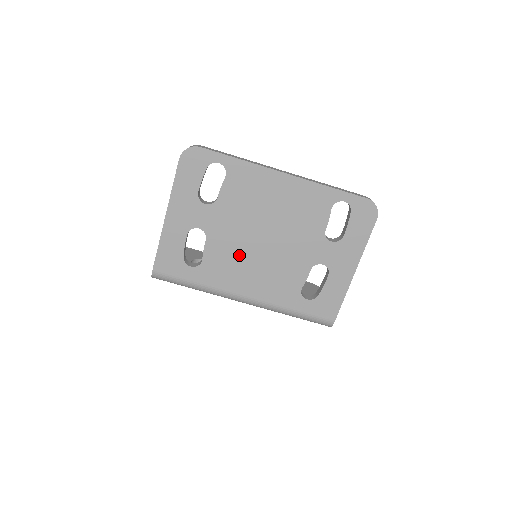
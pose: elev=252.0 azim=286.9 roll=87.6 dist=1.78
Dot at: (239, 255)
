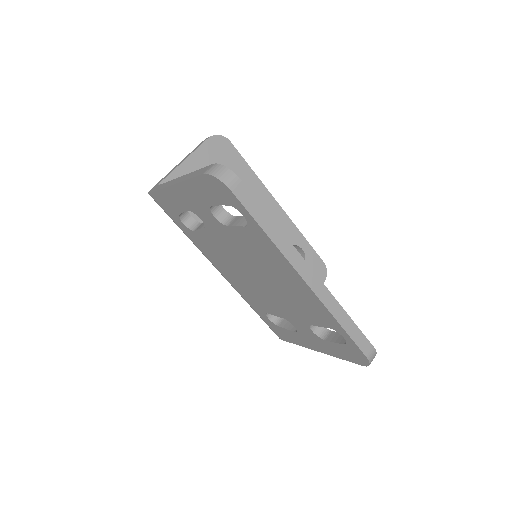
Dot at: (228, 260)
